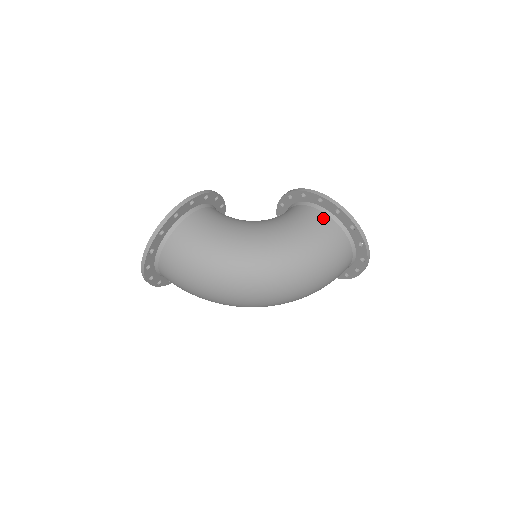
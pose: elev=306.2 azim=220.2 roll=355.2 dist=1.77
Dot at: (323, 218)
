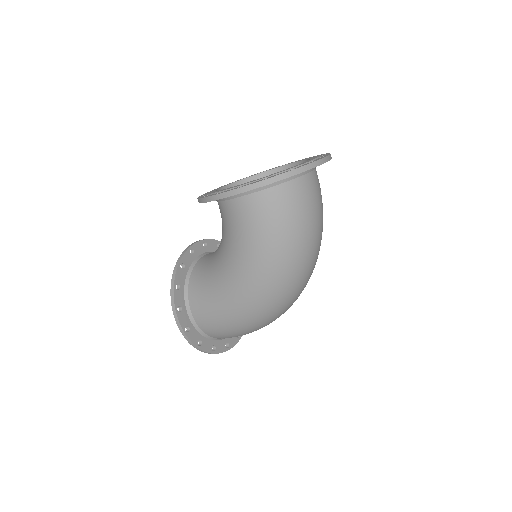
Dot at: (242, 205)
